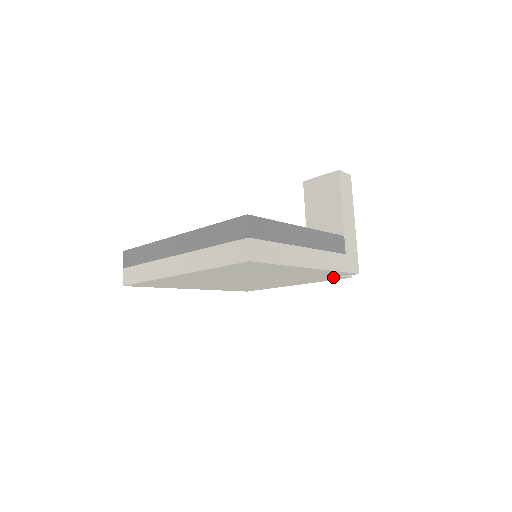
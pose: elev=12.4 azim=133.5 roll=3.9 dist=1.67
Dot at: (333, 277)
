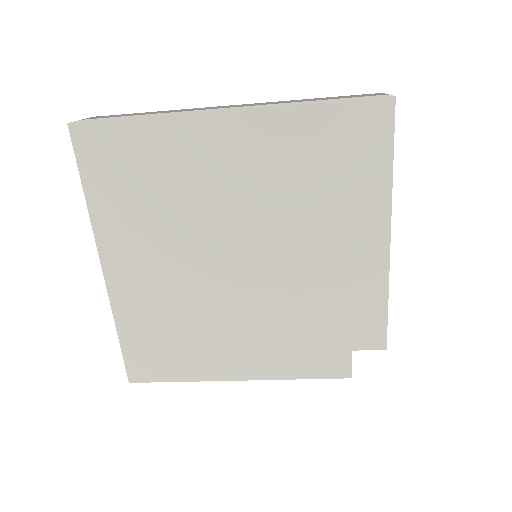
Dot at: (339, 350)
